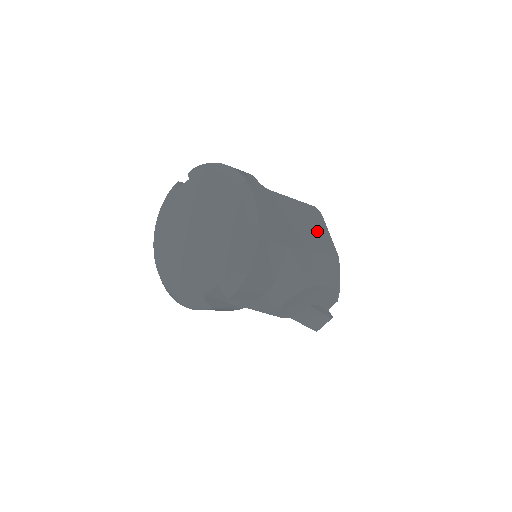
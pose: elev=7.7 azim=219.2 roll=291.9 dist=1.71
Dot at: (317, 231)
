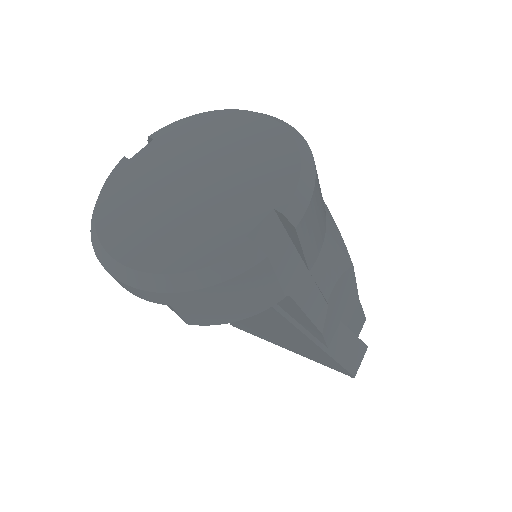
Dot at: occluded
